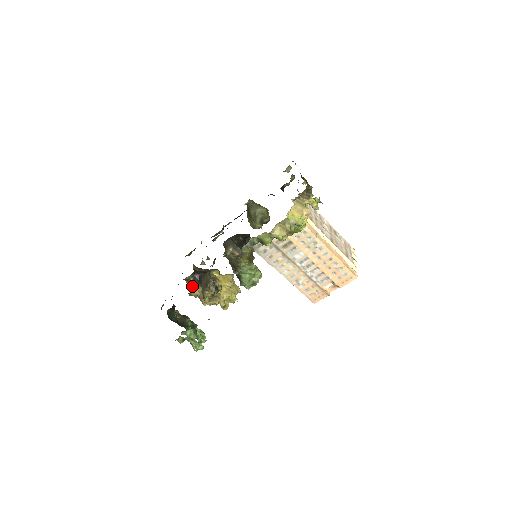
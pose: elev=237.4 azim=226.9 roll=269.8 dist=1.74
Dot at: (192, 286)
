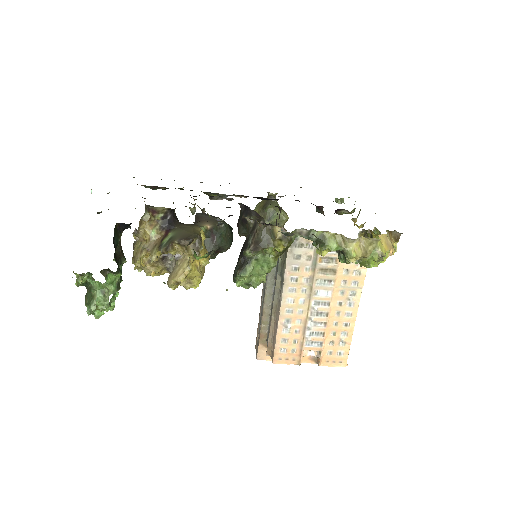
Dot at: (149, 224)
